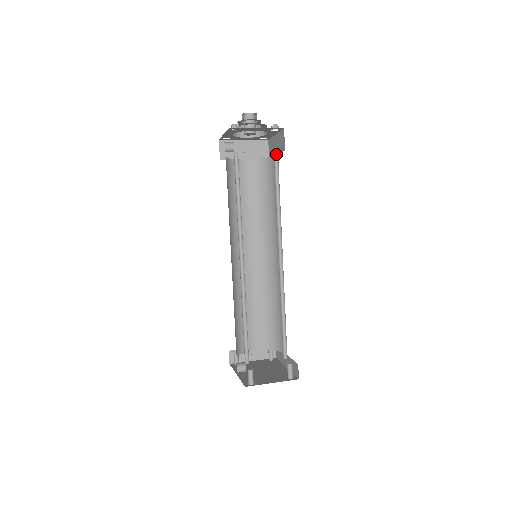
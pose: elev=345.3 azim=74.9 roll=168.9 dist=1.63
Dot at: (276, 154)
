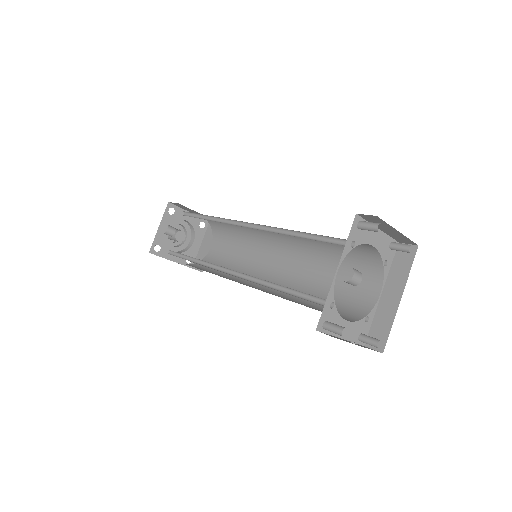
Dot at: (214, 230)
